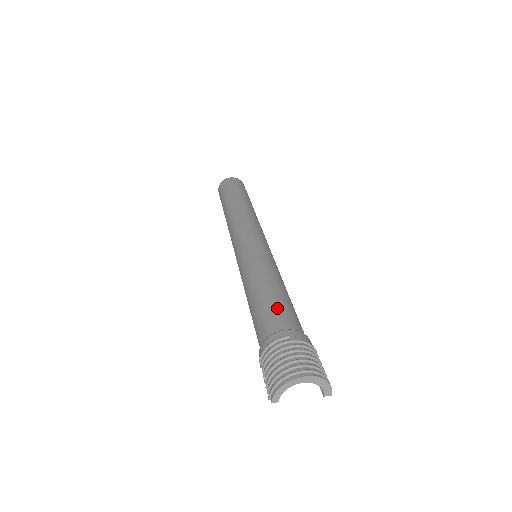
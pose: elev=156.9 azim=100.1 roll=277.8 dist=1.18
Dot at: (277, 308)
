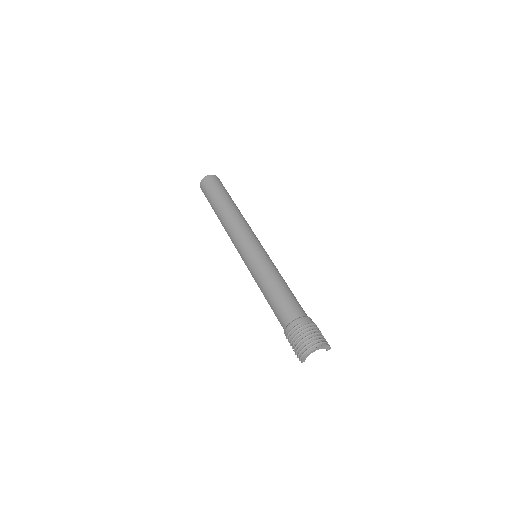
Dot at: (287, 303)
